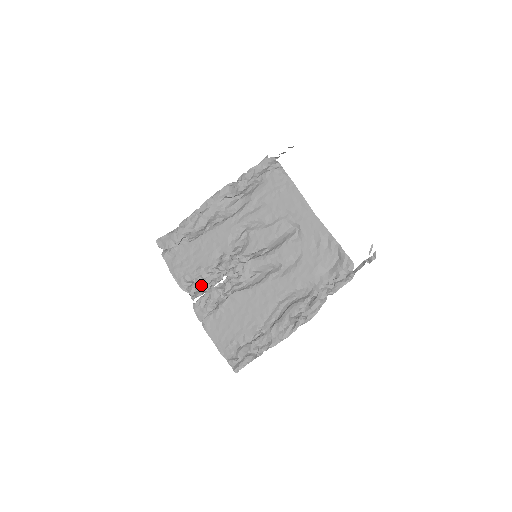
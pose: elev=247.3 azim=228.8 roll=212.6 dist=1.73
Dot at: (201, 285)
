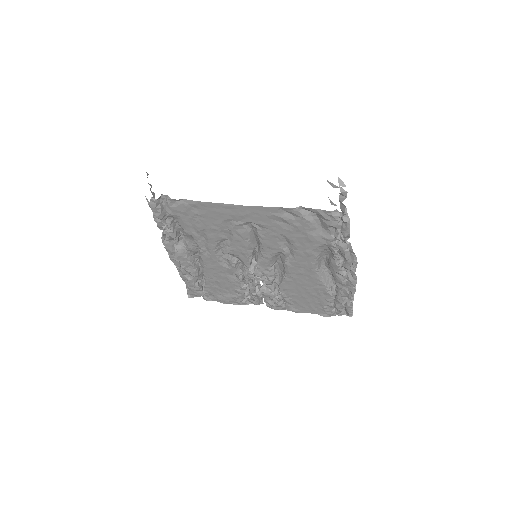
Dot at: (253, 297)
